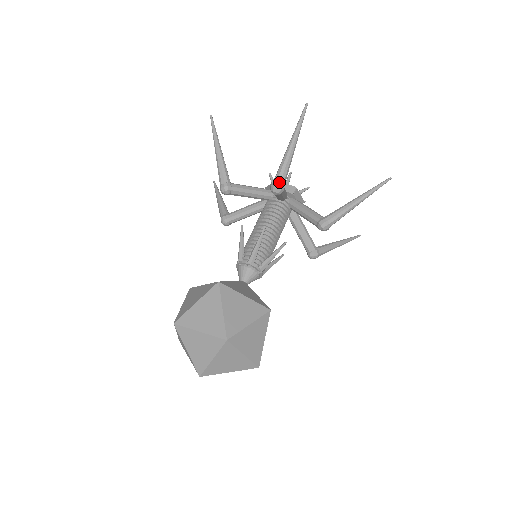
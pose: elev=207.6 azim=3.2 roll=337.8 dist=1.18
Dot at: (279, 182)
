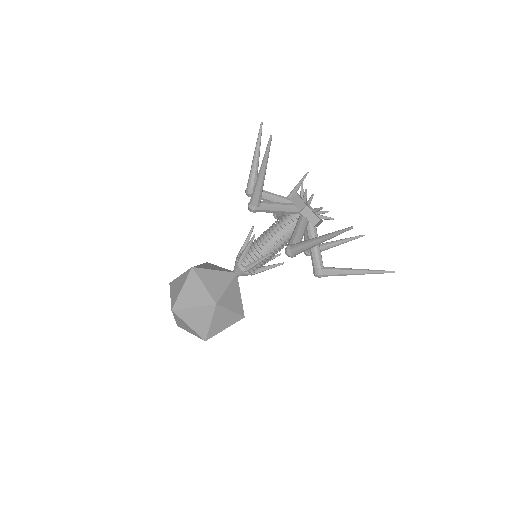
Dot at: (251, 202)
